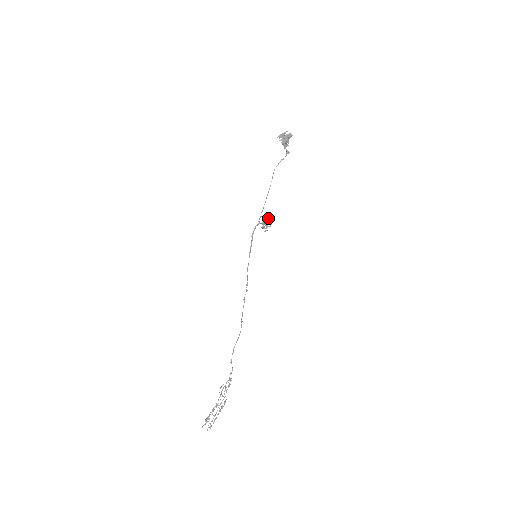
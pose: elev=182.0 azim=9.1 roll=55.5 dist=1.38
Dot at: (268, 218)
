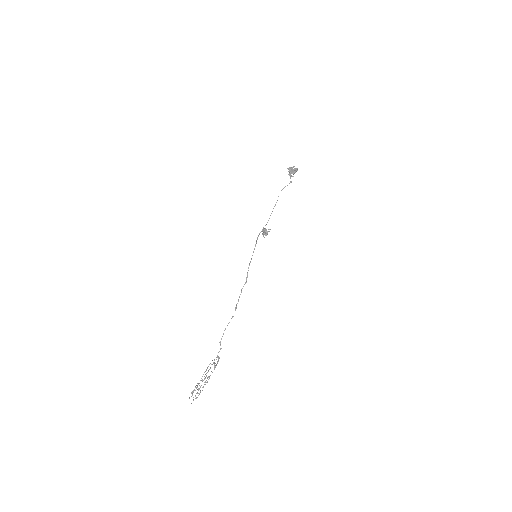
Dot at: occluded
